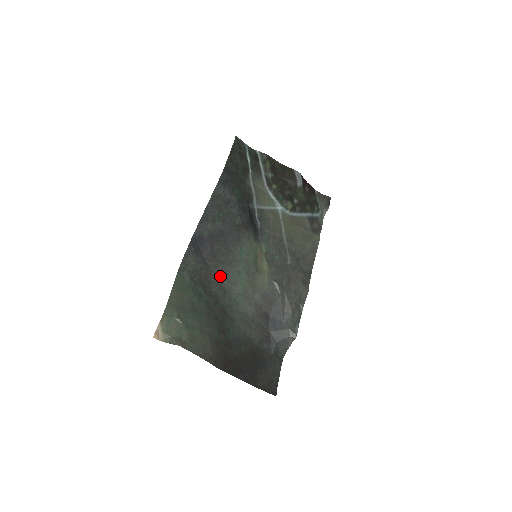
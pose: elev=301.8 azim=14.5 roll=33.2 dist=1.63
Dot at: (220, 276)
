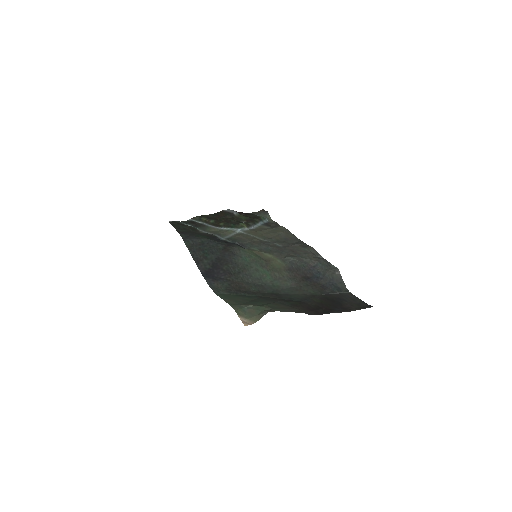
Dot at: (247, 281)
